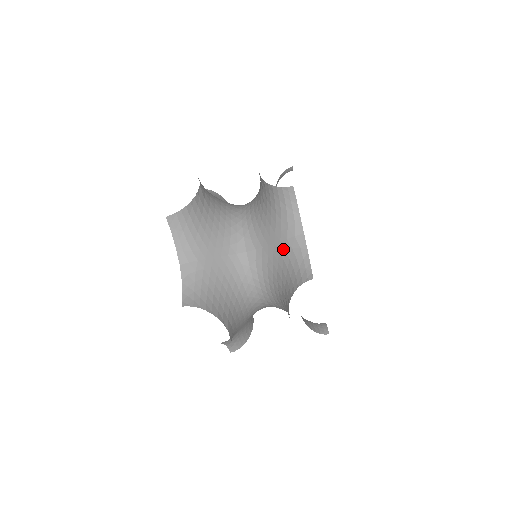
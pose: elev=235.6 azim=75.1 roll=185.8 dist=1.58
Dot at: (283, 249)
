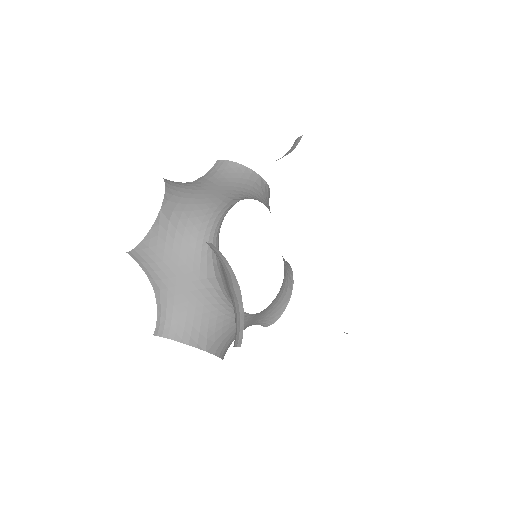
Dot at: (230, 294)
